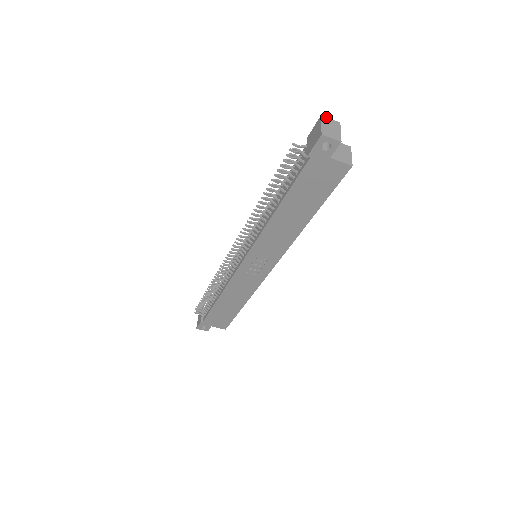
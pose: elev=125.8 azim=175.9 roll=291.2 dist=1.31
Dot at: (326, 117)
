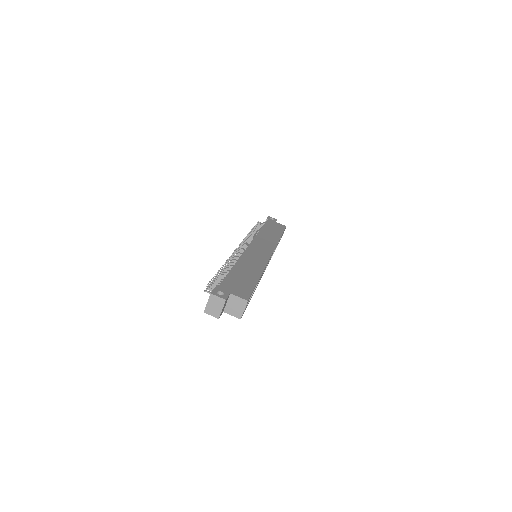
Dot at: (214, 295)
